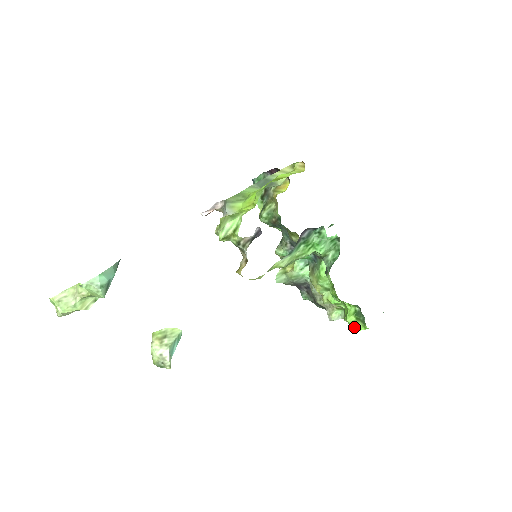
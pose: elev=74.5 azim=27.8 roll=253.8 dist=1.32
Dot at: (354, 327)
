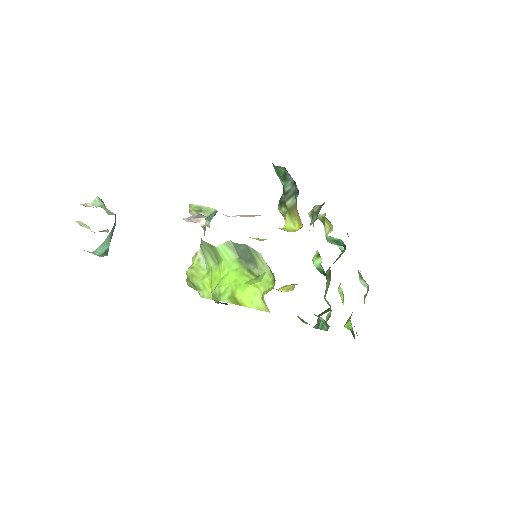
Dot at: (354, 326)
